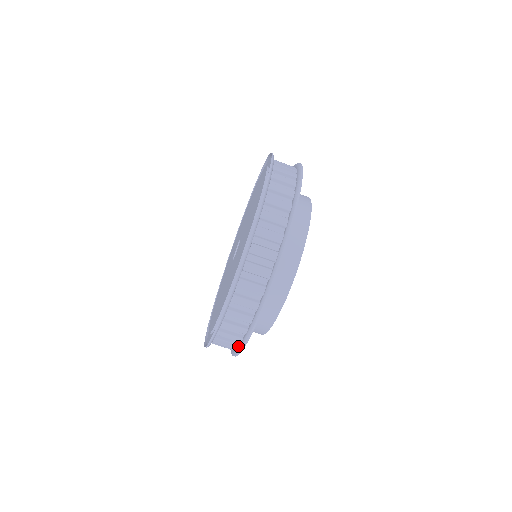
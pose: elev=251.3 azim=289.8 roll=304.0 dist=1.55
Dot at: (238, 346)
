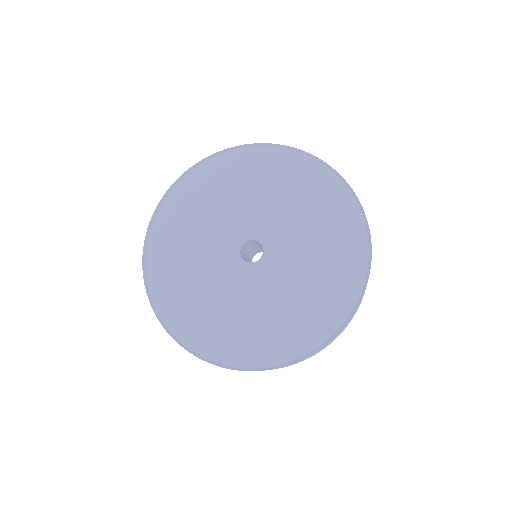
Dot at: occluded
